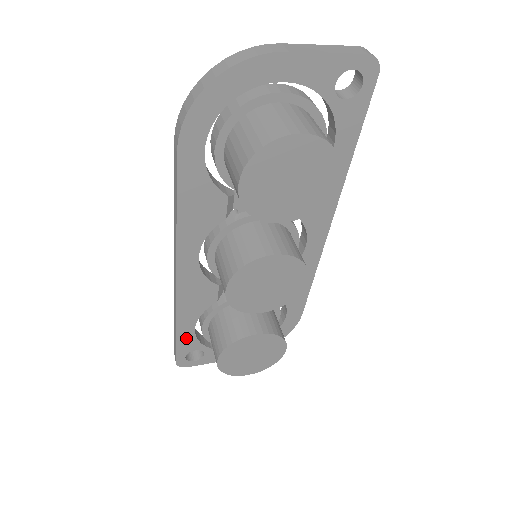
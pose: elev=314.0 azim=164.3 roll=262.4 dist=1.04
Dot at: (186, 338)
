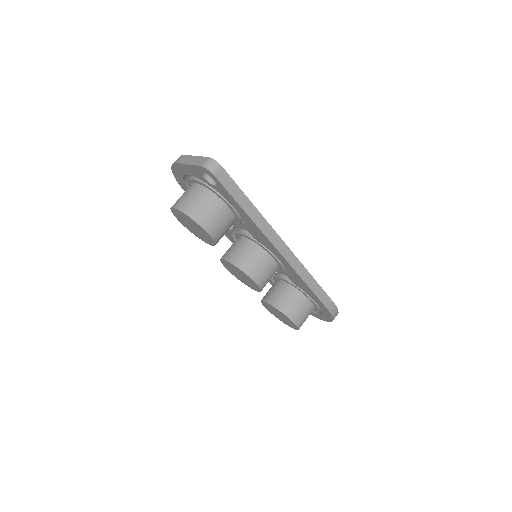
Dot at: occluded
